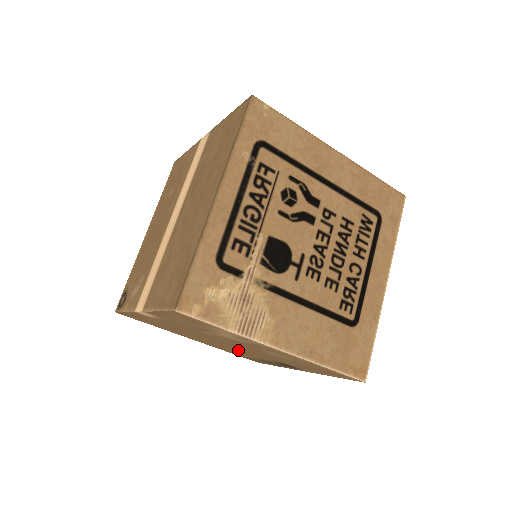
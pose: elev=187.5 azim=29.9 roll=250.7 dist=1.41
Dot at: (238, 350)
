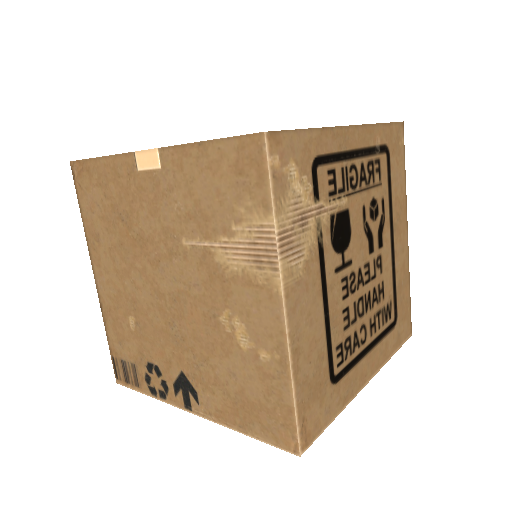
Dot at: (152, 321)
